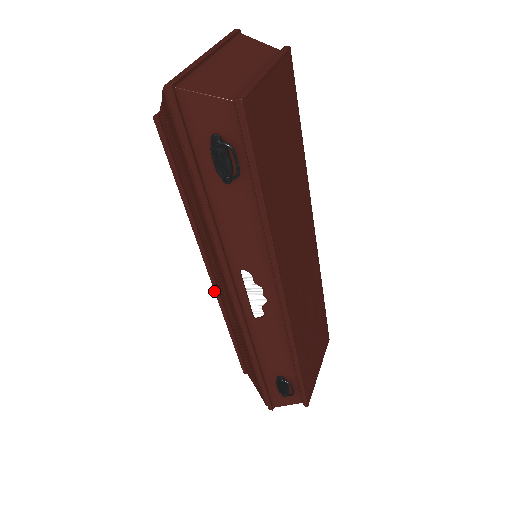
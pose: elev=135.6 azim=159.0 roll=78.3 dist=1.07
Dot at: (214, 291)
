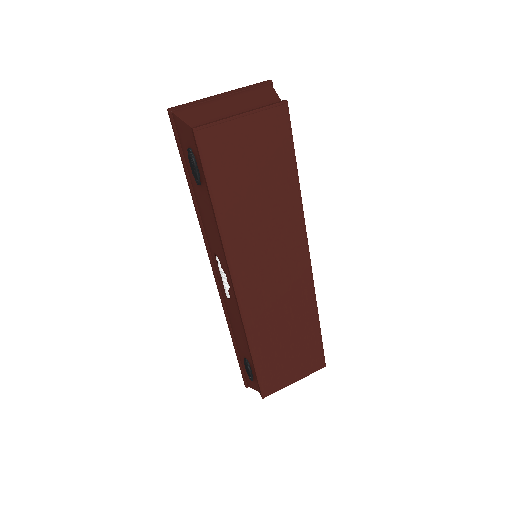
Dot at: occluded
